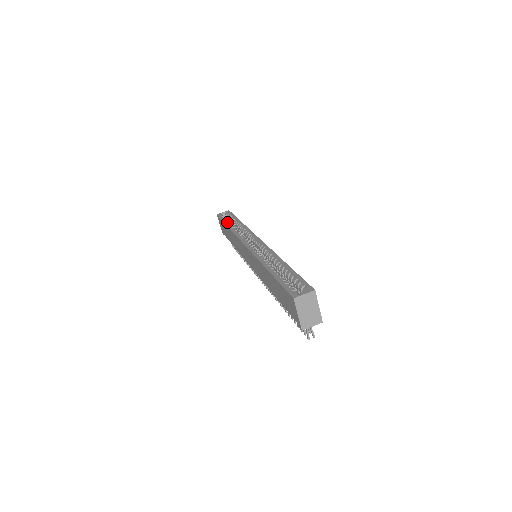
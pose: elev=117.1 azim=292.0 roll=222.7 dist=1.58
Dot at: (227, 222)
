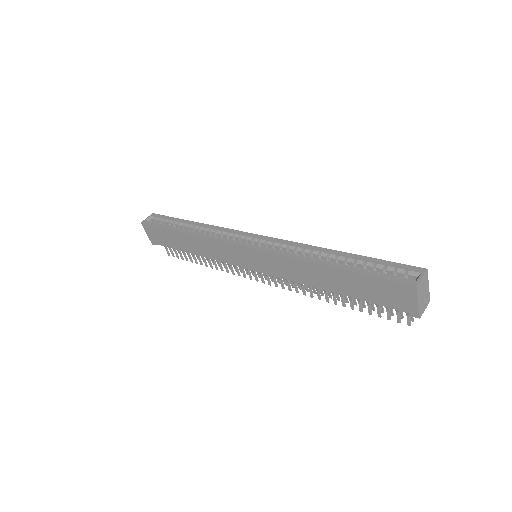
Dot at: (174, 227)
